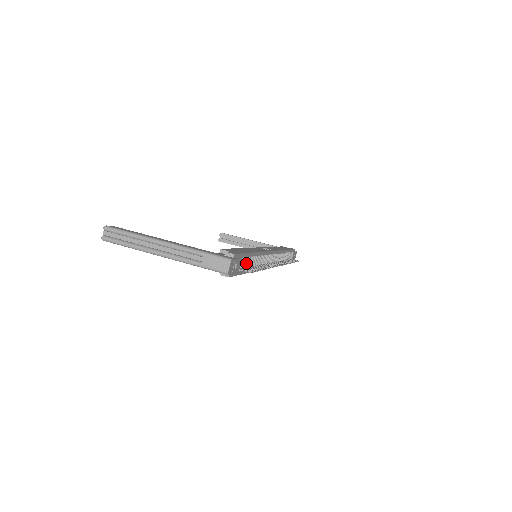
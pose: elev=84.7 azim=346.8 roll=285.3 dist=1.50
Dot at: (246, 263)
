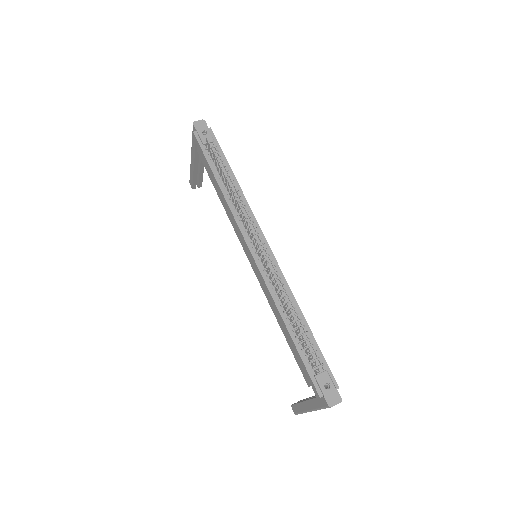
Dot at: occluded
